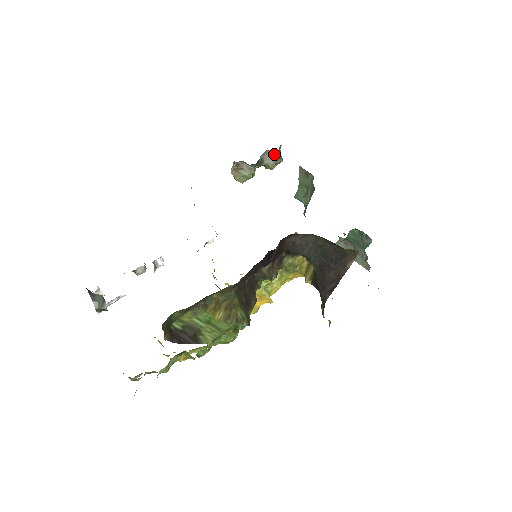
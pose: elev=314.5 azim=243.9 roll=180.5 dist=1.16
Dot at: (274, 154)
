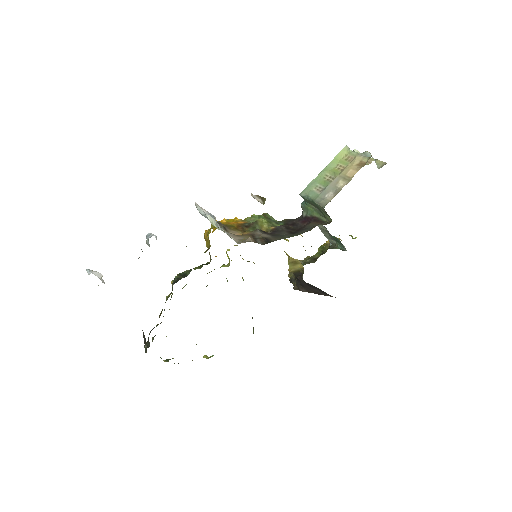
Dot at: occluded
